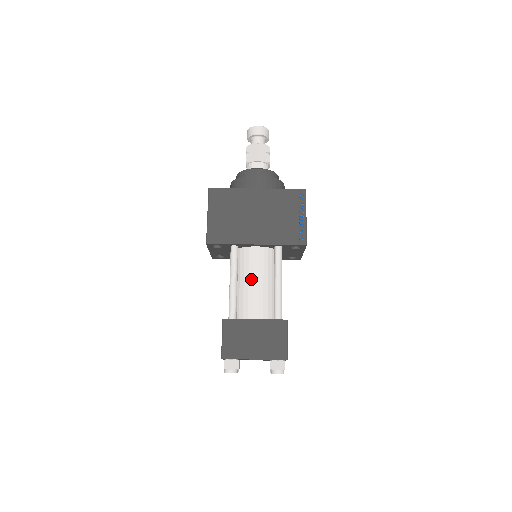
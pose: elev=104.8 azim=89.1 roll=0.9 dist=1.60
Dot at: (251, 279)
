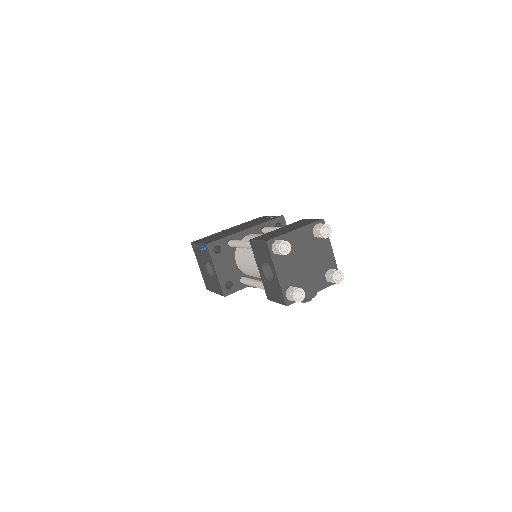
Dot at: occluded
